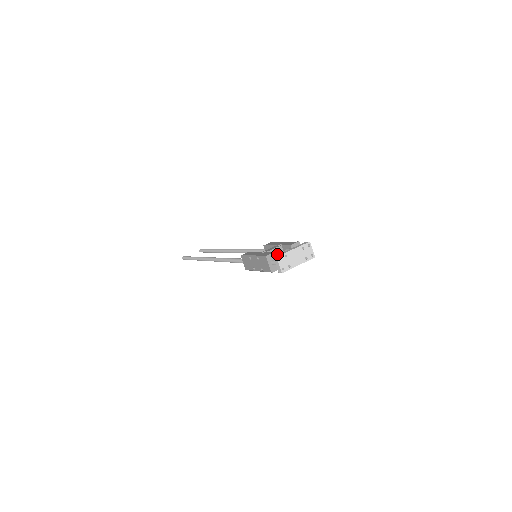
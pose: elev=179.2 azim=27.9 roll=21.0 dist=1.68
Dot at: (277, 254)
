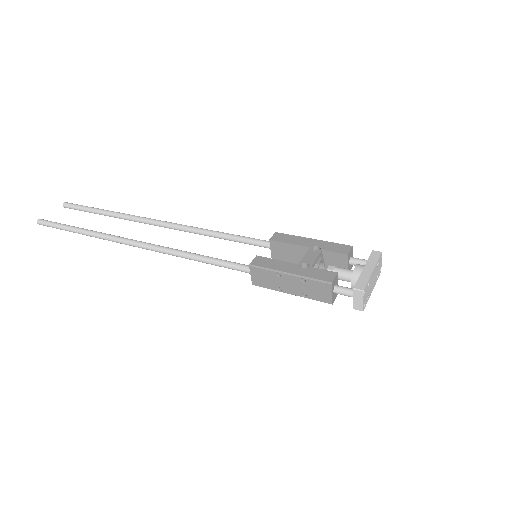
Dot at: occluded
